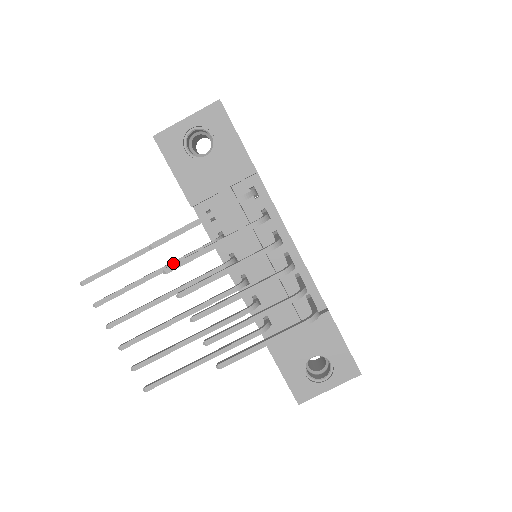
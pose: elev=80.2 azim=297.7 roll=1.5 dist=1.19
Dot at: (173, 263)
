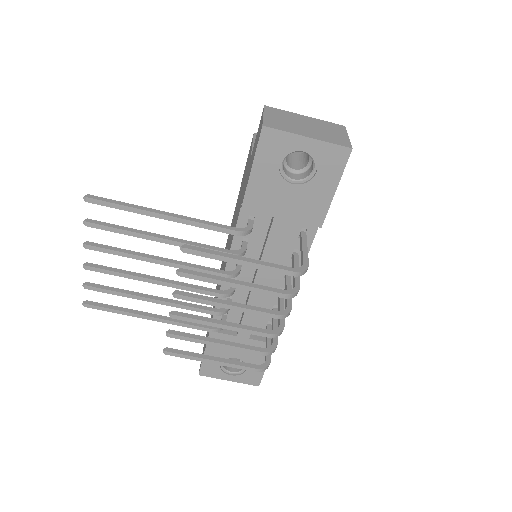
Dot at: occluded
